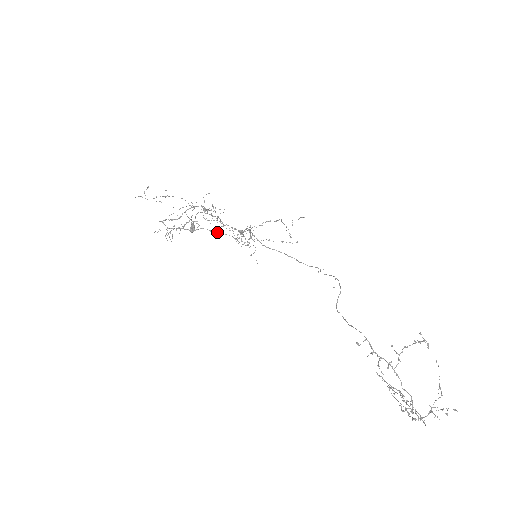
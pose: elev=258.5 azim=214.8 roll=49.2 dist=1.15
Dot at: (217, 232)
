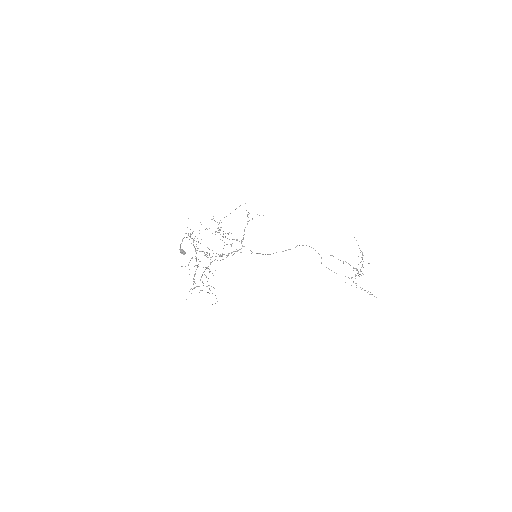
Dot at: occluded
